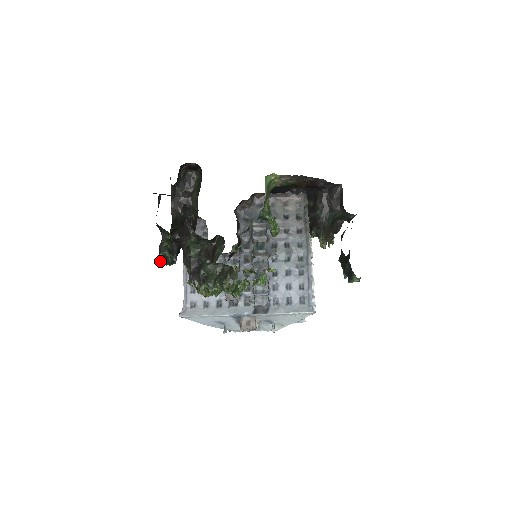
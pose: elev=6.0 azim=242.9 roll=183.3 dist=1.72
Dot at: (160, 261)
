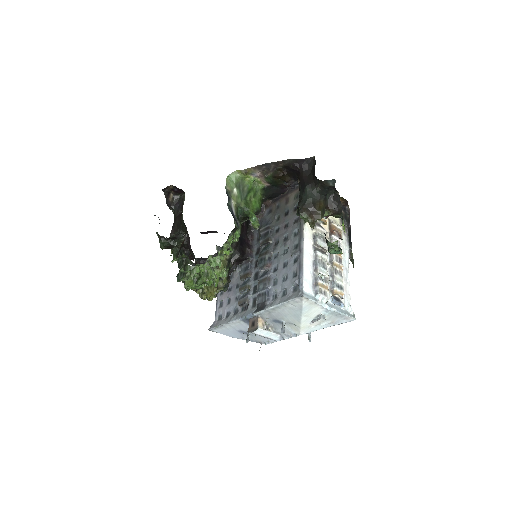
Dot at: occluded
